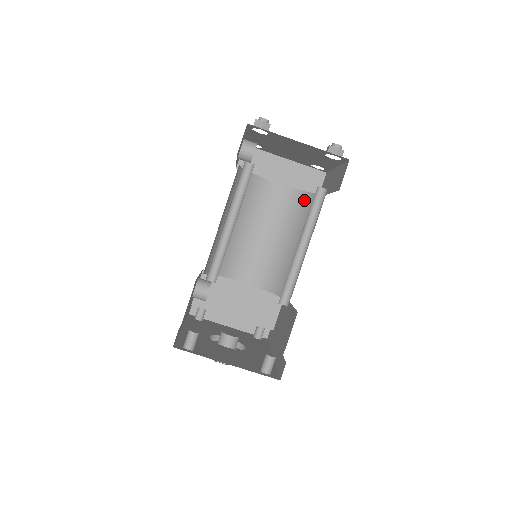
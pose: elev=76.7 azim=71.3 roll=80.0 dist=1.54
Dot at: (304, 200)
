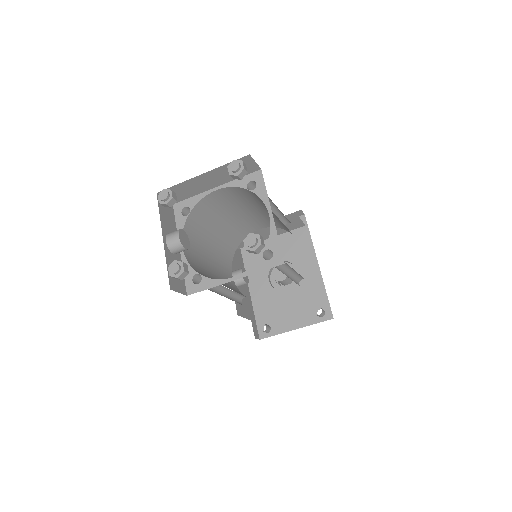
Dot at: (253, 195)
